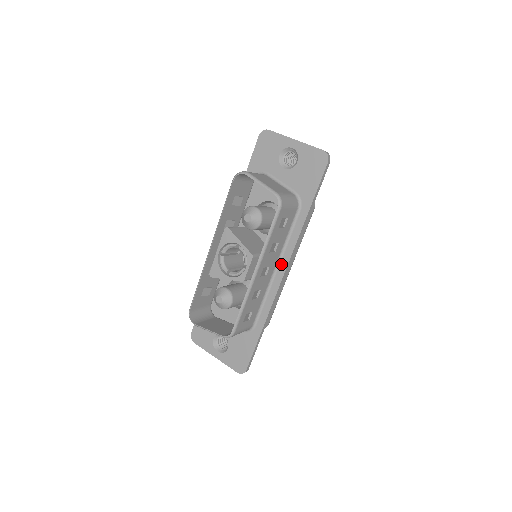
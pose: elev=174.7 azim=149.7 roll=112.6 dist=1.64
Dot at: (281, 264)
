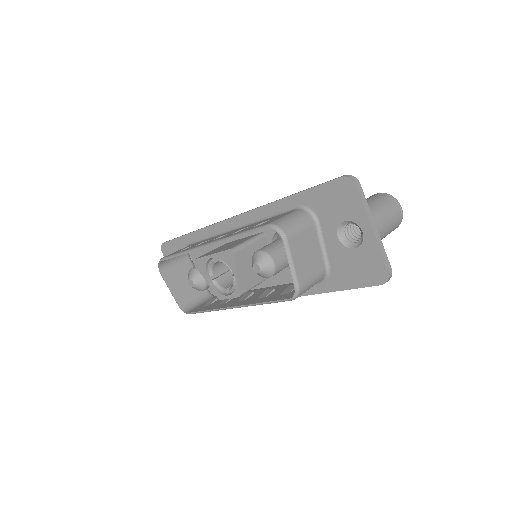
Dot at: occluded
